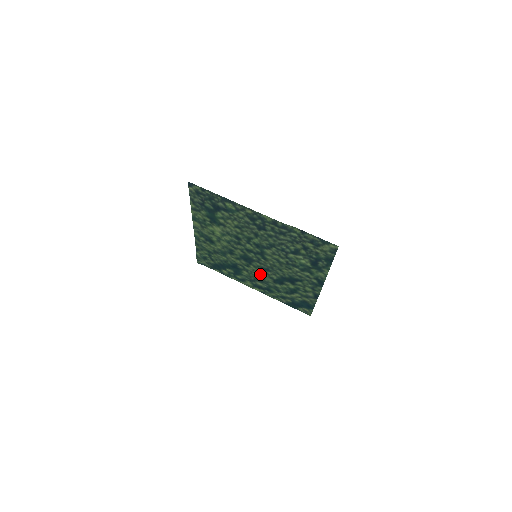
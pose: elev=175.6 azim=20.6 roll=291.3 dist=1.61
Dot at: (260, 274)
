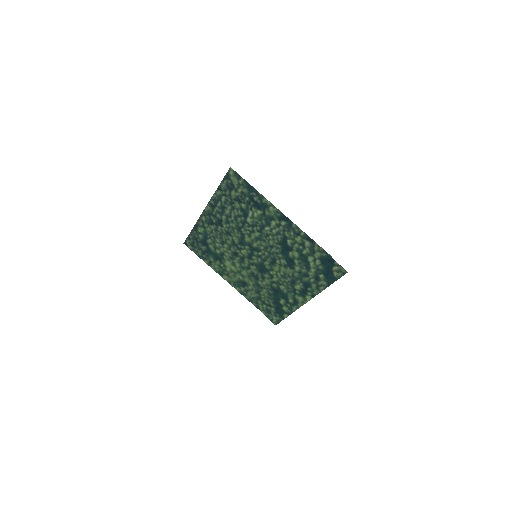
Dot at: (282, 273)
